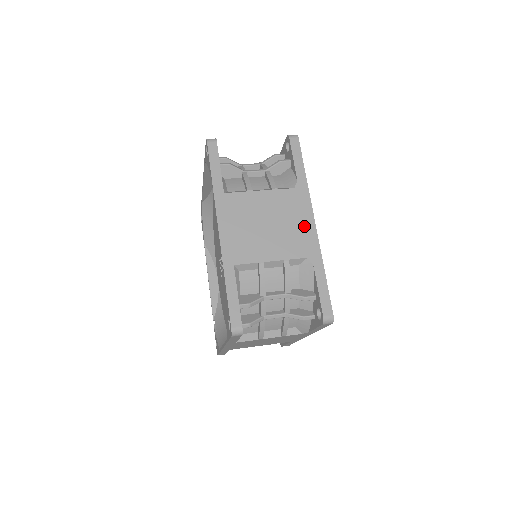
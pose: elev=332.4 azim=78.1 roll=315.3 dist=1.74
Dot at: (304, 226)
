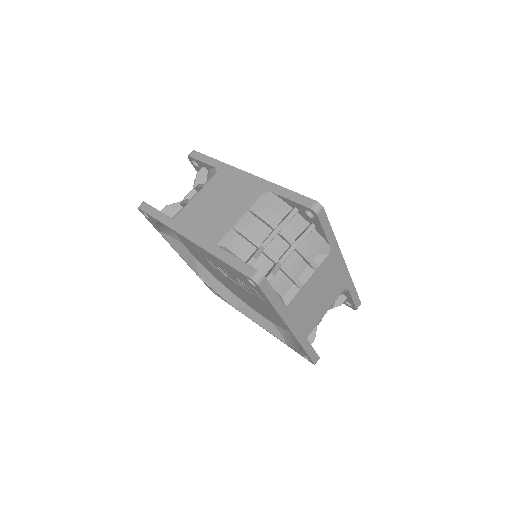
Dot at: (340, 273)
